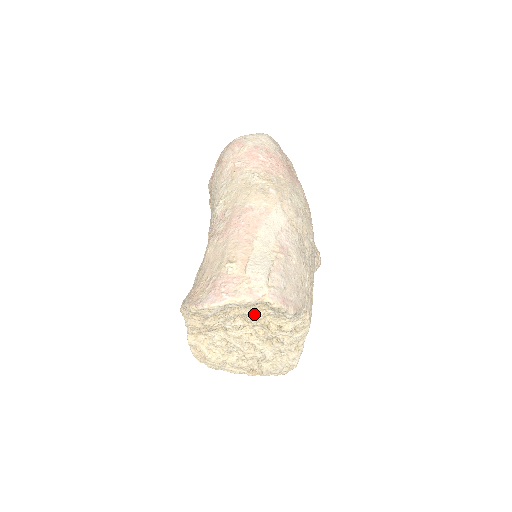
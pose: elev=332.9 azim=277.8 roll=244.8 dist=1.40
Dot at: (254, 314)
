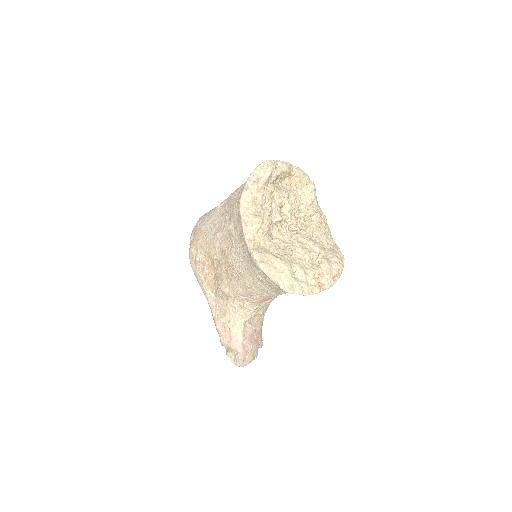
Dot at: (291, 201)
